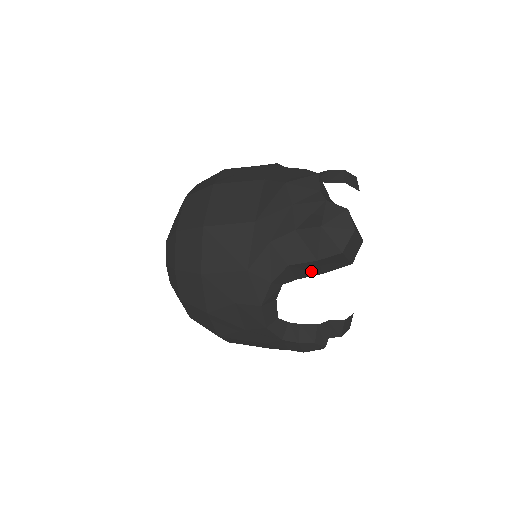
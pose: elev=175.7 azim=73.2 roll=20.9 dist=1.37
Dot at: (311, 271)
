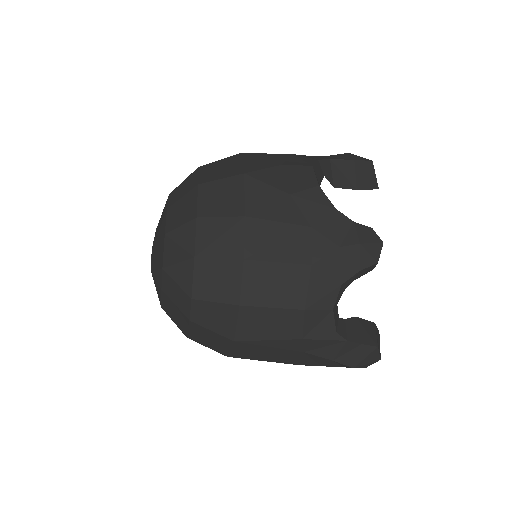
Dot at: (347, 180)
